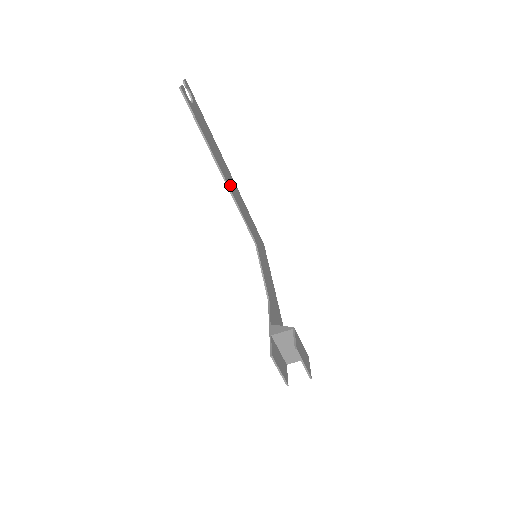
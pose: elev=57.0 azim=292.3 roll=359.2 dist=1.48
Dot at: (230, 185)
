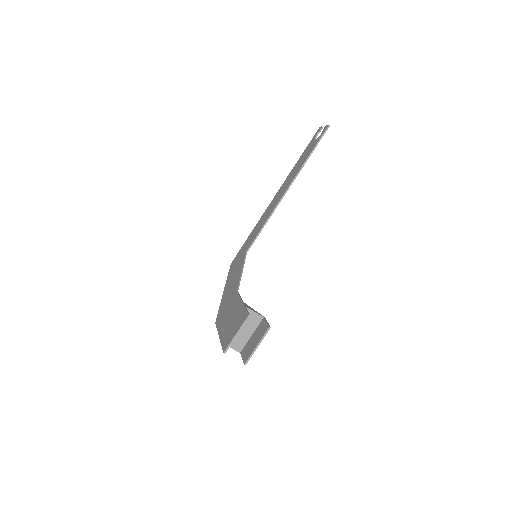
Dot at: occluded
